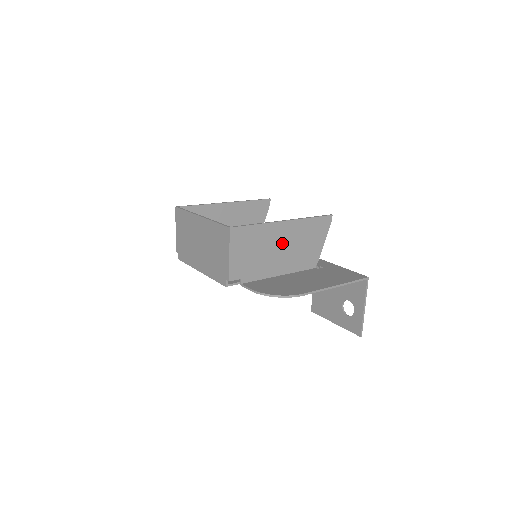
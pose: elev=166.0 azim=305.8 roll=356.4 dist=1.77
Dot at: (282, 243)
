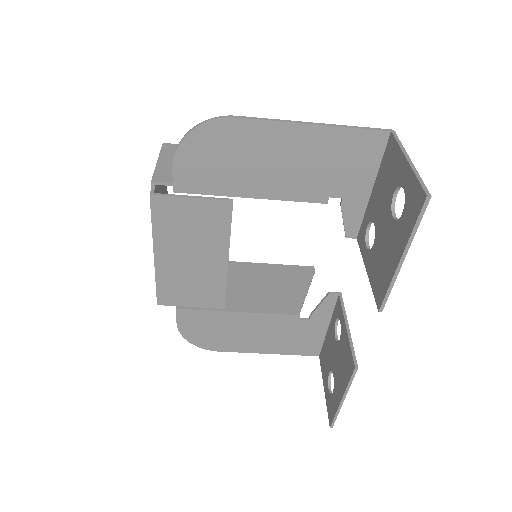
Dot at: occluded
